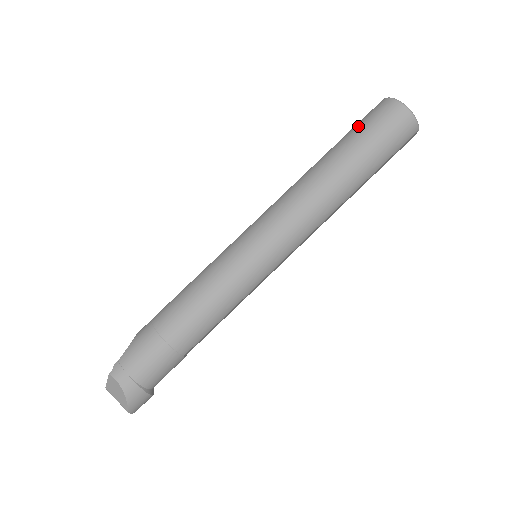
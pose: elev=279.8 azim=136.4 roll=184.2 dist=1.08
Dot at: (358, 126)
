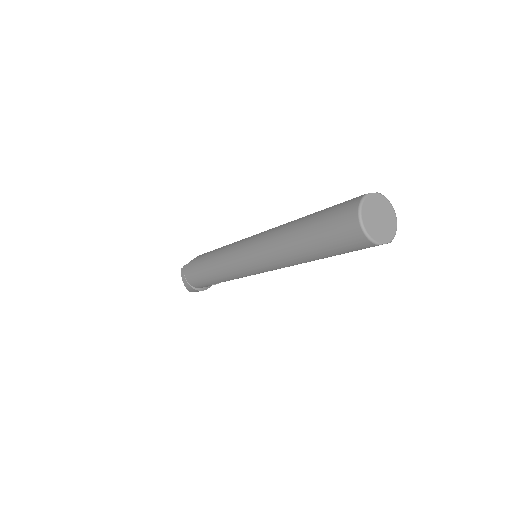
Dot at: (329, 210)
